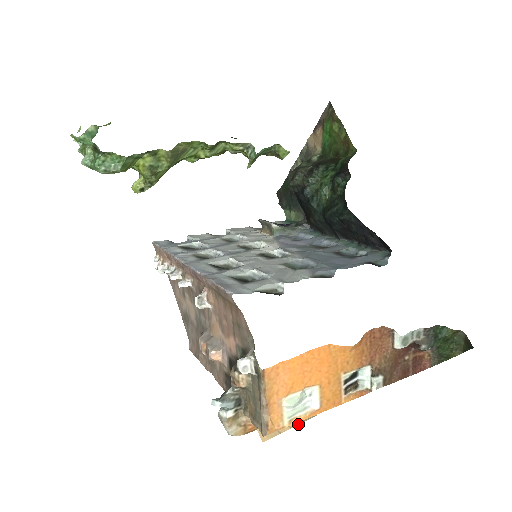
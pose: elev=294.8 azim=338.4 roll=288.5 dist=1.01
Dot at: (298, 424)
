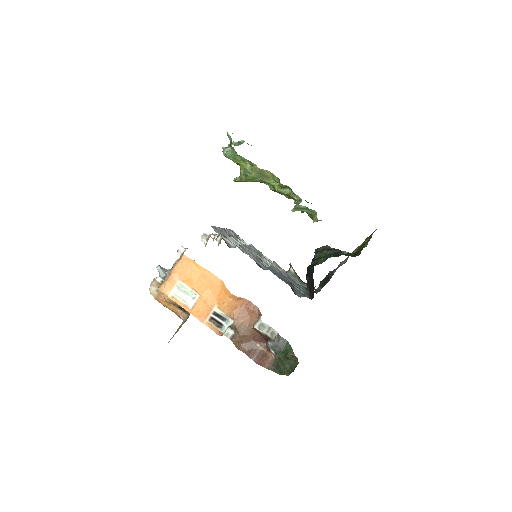
Dot at: occluded
